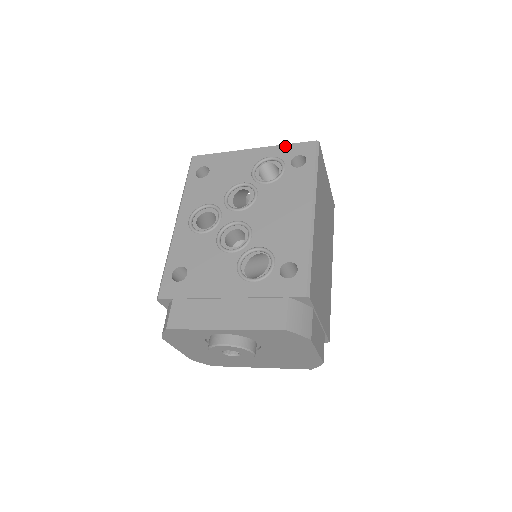
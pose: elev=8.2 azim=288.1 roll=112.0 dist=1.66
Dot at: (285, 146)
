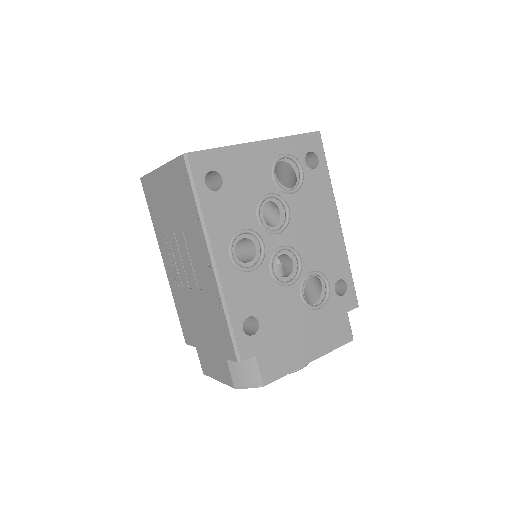
Dot at: (293, 138)
